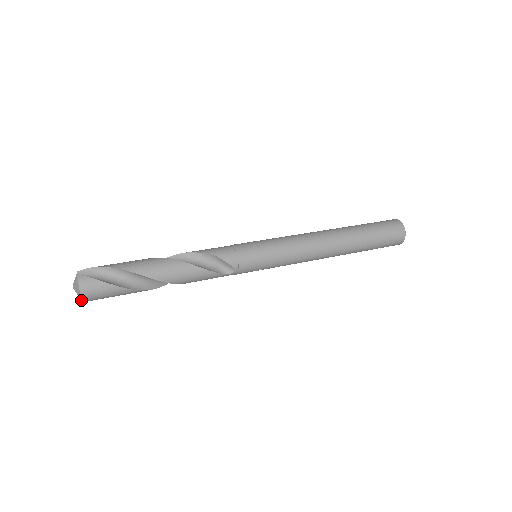
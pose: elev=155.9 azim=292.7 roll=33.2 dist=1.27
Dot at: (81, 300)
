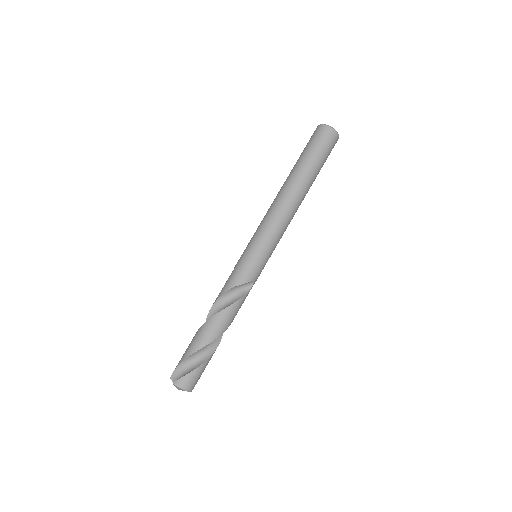
Dot at: occluded
